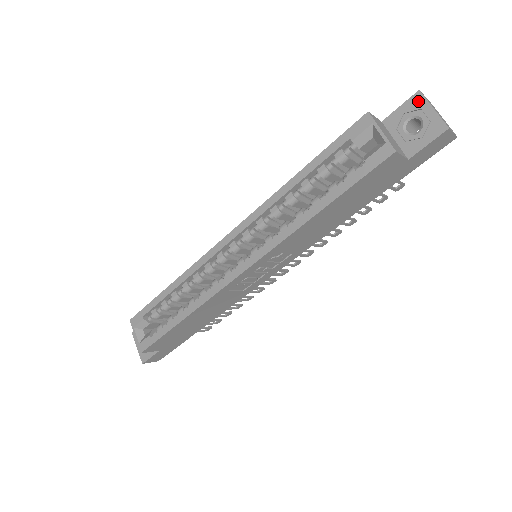
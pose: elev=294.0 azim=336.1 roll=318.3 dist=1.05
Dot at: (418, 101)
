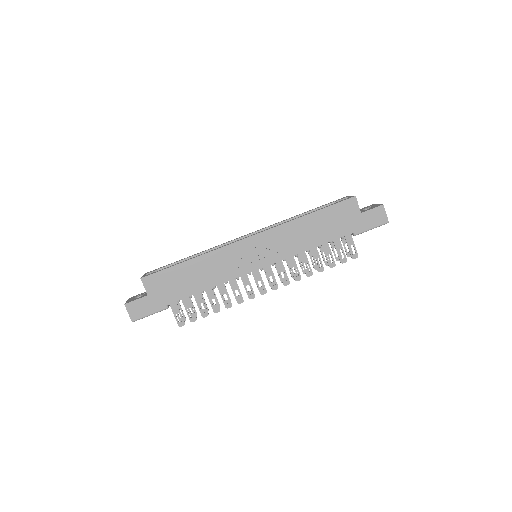
Dot at: (372, 205)
